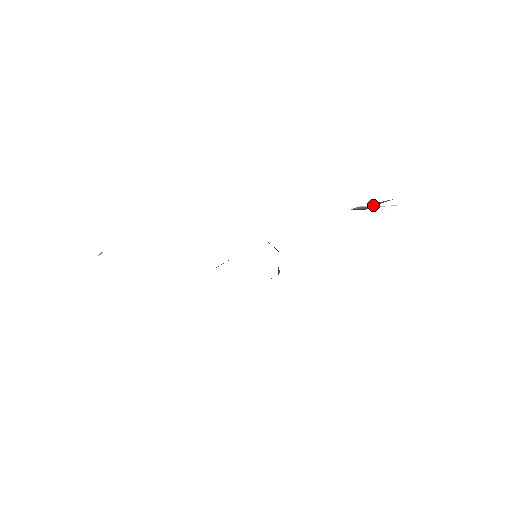
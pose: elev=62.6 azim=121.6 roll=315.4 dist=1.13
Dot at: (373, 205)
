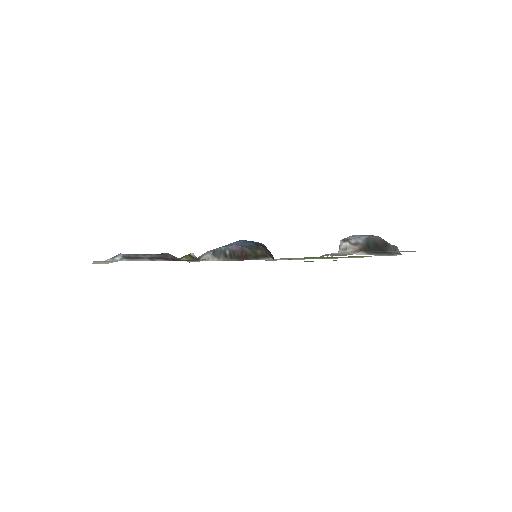
Dot at: occluded
